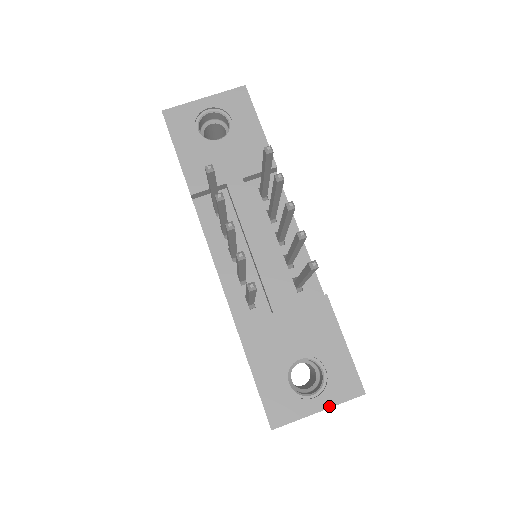
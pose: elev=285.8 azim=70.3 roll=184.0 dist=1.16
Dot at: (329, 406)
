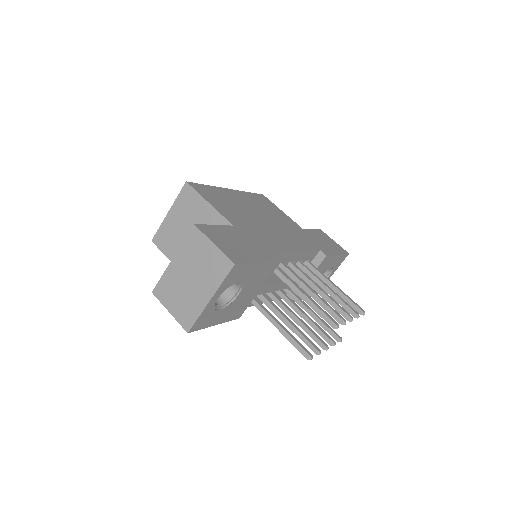
Dot at: occluded
